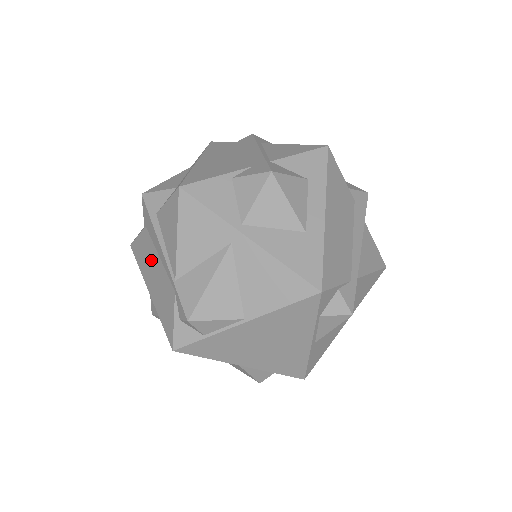
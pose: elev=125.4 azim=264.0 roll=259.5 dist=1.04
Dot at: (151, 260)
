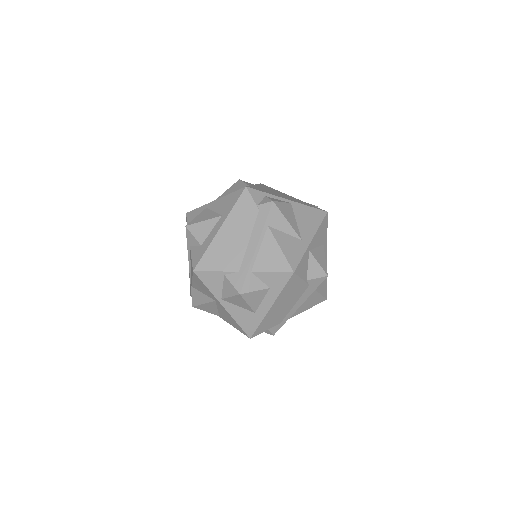
Dot at: occluded
